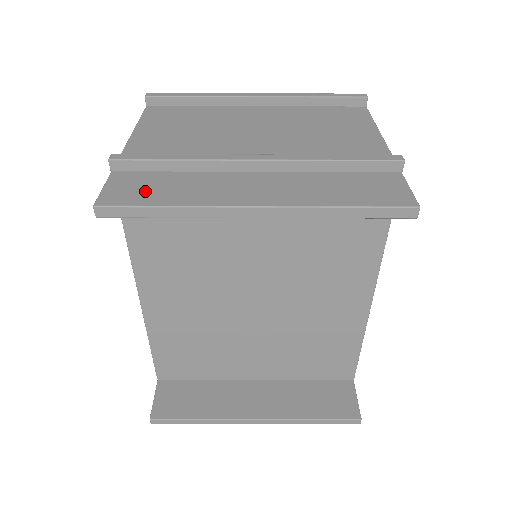
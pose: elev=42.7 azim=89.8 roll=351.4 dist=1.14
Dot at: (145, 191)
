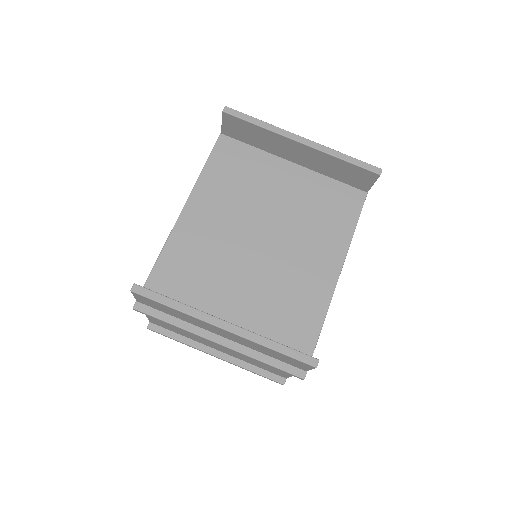
Dot at: occluded
